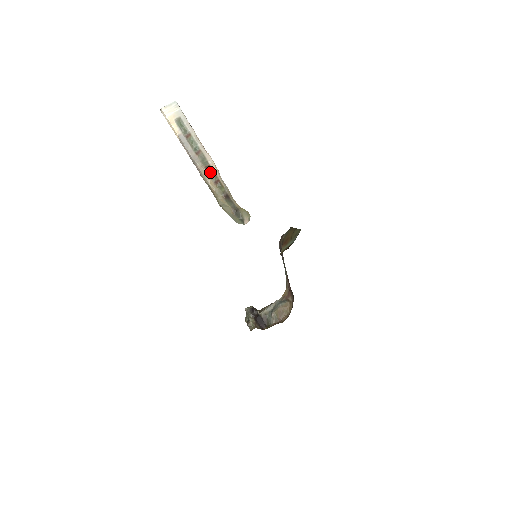
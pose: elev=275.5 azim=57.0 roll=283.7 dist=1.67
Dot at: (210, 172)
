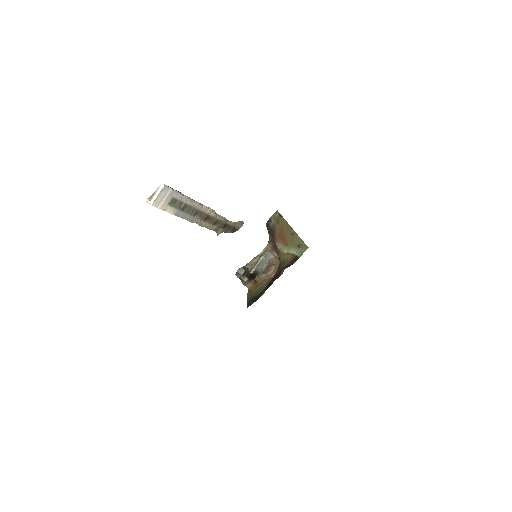
Dot at: (209, 220)
